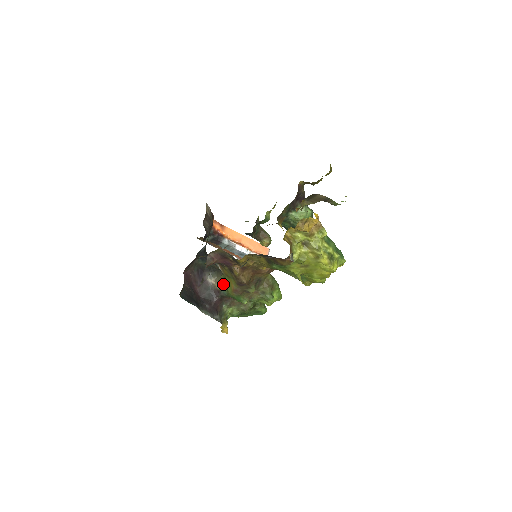
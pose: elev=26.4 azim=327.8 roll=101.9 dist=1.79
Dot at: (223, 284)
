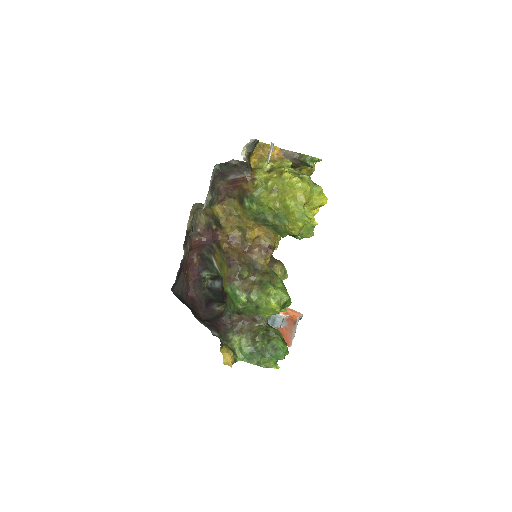
Dot at: occluded
